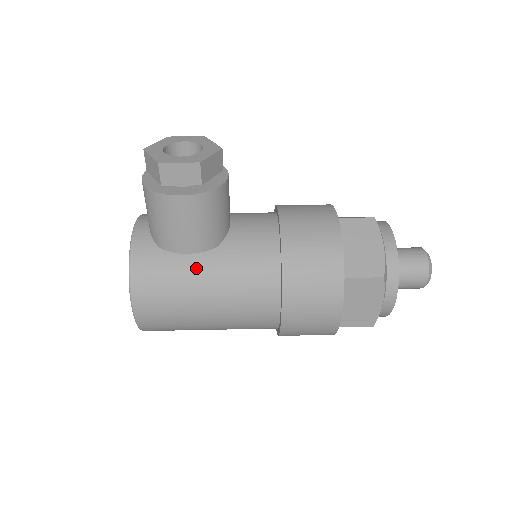
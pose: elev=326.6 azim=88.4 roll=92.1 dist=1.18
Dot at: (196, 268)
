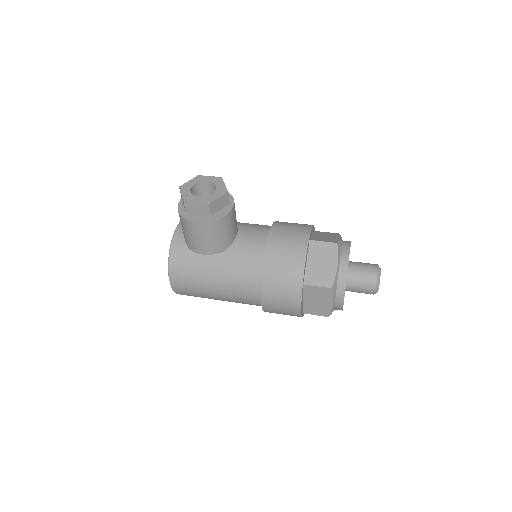
Dot at: (209, 264)
